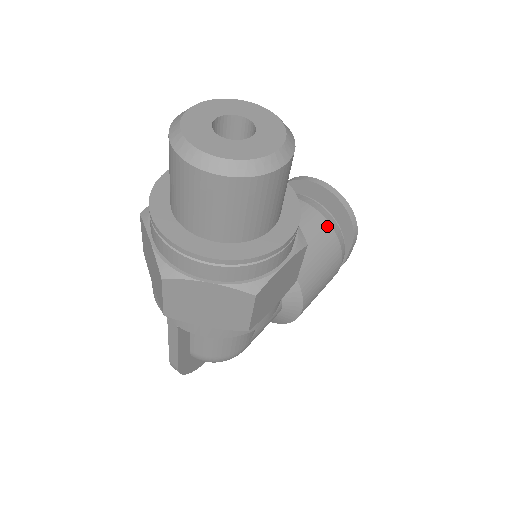
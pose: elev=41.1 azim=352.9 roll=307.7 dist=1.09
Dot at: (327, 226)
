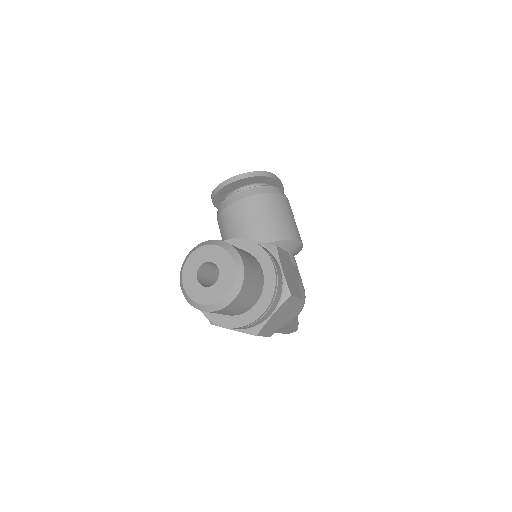
Dot at: (259, 197)
